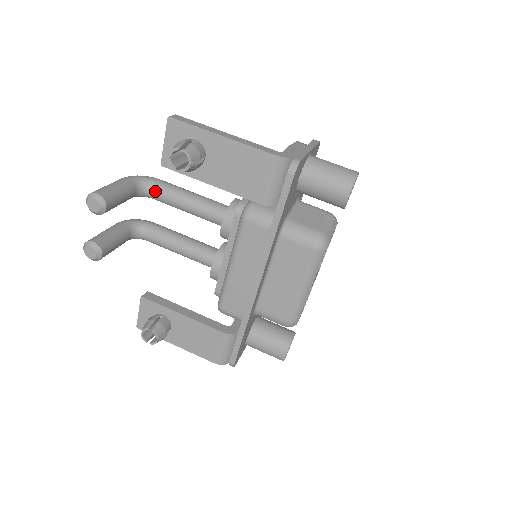
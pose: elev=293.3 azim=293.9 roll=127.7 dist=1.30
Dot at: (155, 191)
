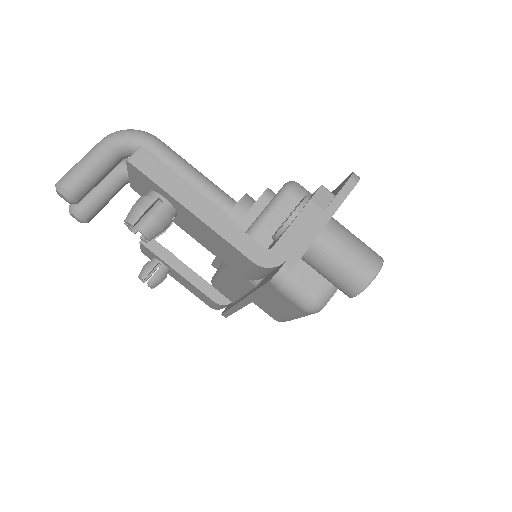
Dot at: occluded
